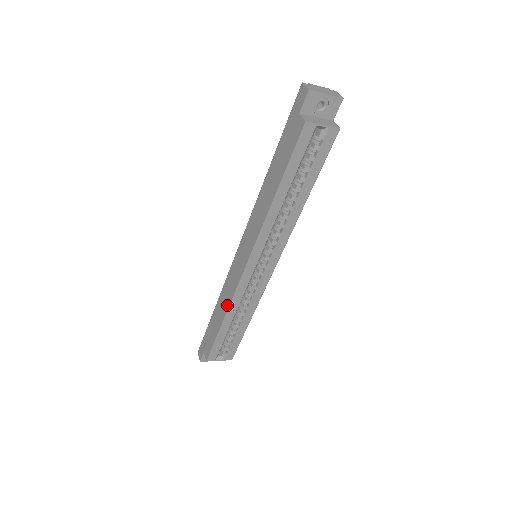
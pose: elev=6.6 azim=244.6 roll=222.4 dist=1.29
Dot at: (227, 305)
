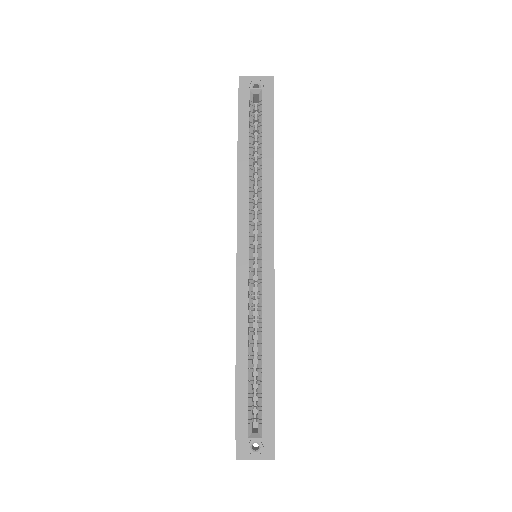
Dot at: (236, 324)
